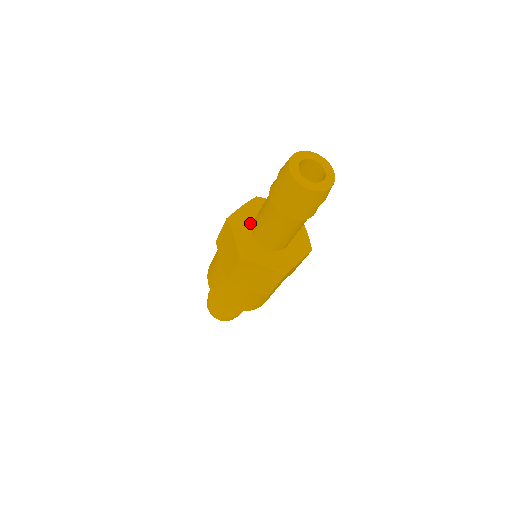
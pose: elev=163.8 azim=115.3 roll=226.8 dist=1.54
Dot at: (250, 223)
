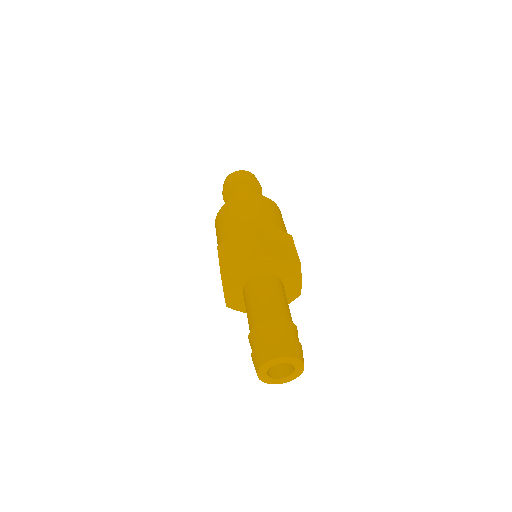
Dot at: (243, 282)
